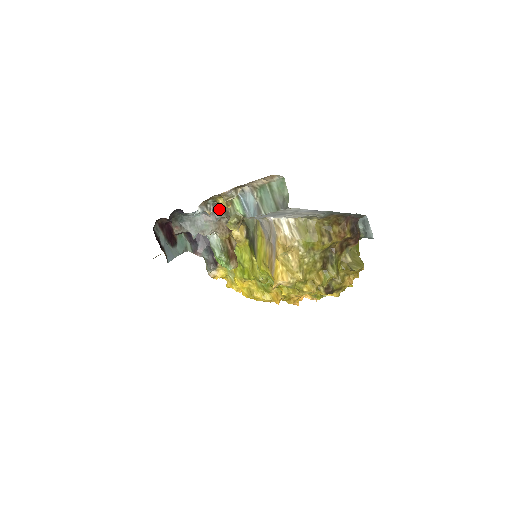
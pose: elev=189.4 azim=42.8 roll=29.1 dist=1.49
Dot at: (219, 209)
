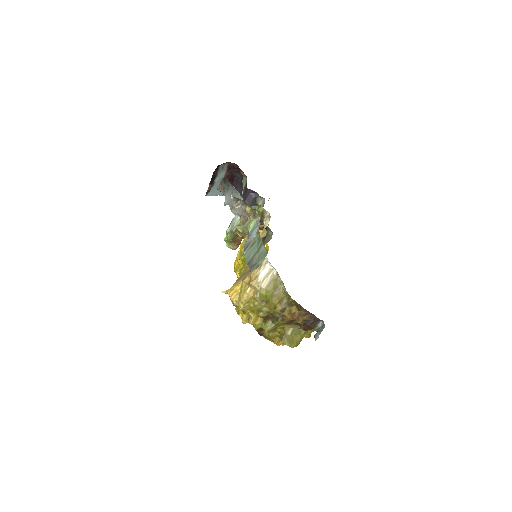
Dot at: (252, 208)
